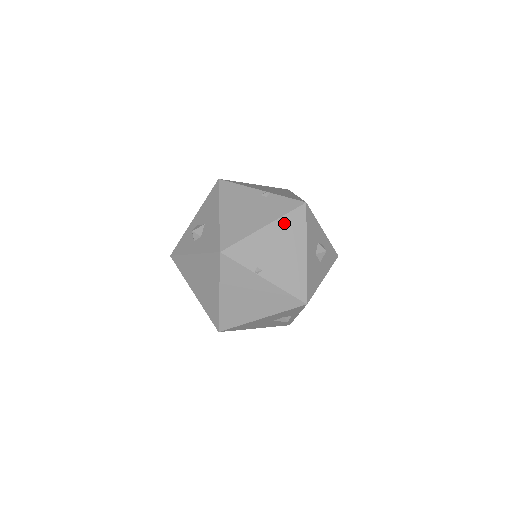
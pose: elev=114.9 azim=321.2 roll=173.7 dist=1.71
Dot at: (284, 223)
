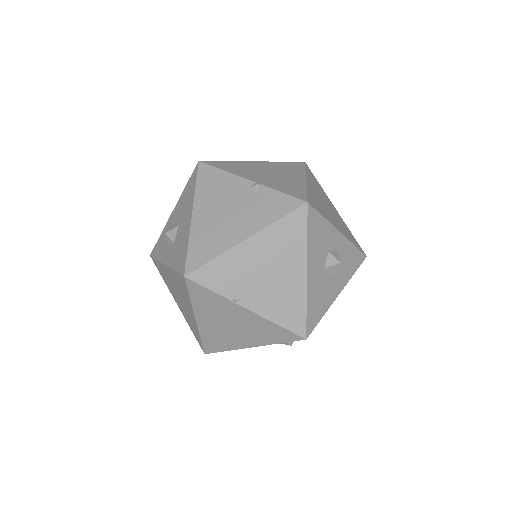
Dot at: (274, 233)
